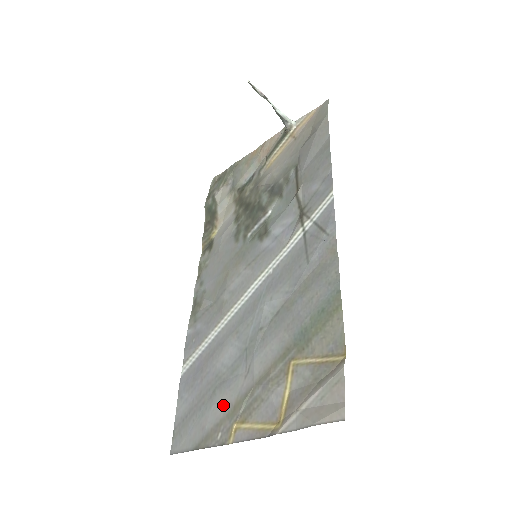
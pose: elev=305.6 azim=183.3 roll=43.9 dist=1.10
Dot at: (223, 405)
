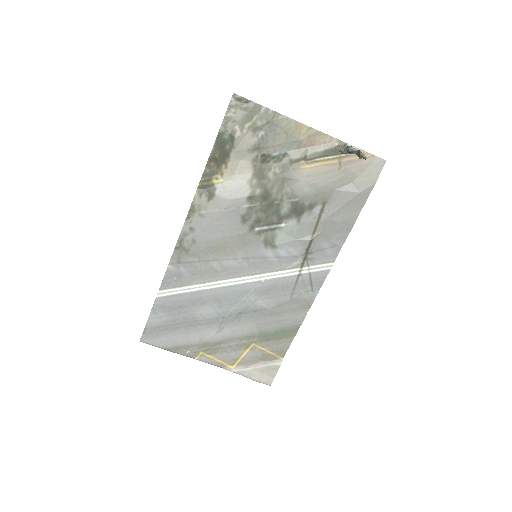
Dot at: (195, 338)
